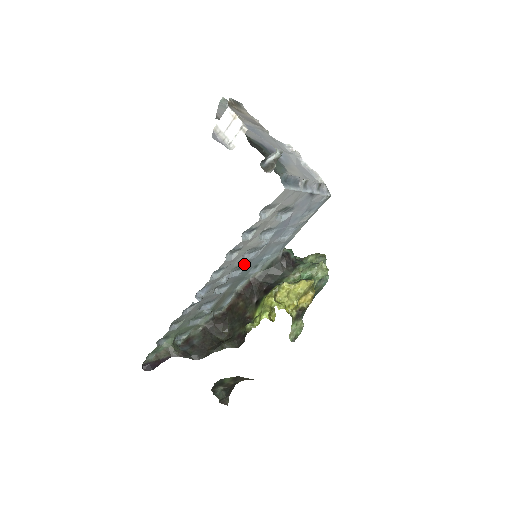
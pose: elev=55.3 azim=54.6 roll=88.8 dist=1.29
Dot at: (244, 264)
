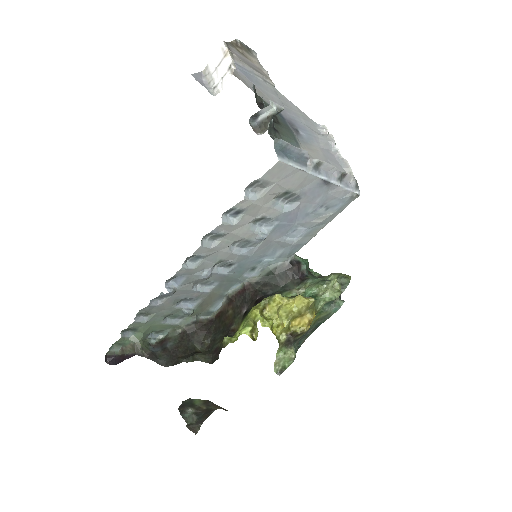
Dot at: (234, 260)
